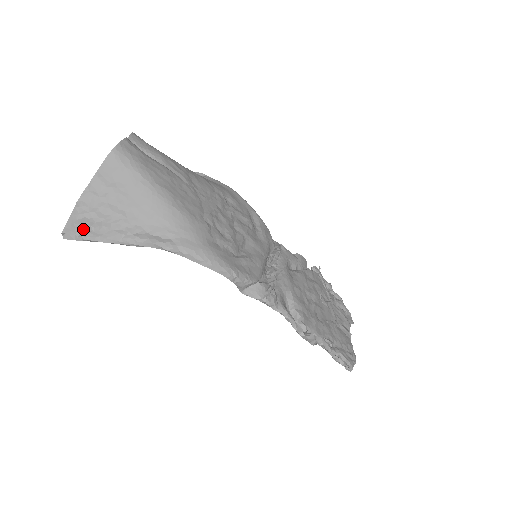
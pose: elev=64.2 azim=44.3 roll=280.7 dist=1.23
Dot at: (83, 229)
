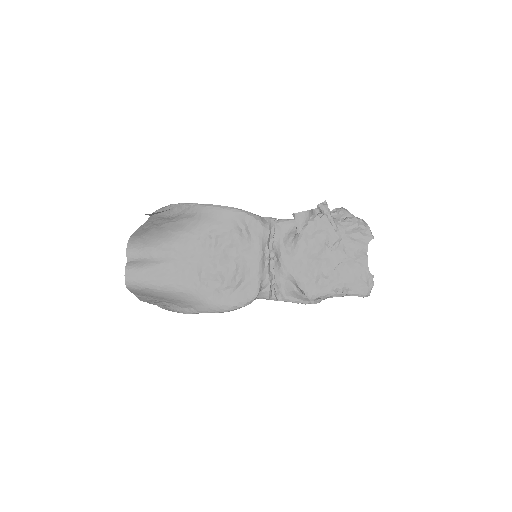
Dot at: (157, 304)
